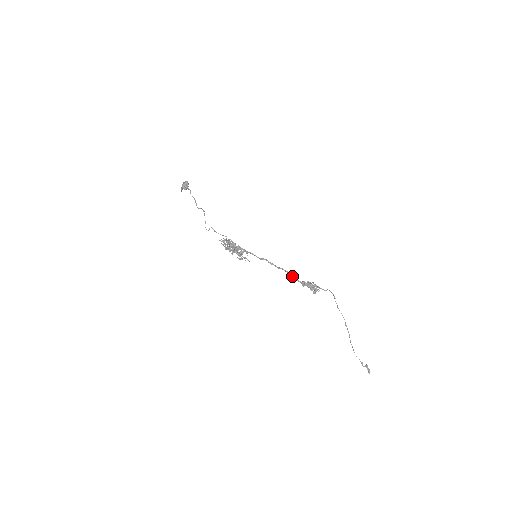
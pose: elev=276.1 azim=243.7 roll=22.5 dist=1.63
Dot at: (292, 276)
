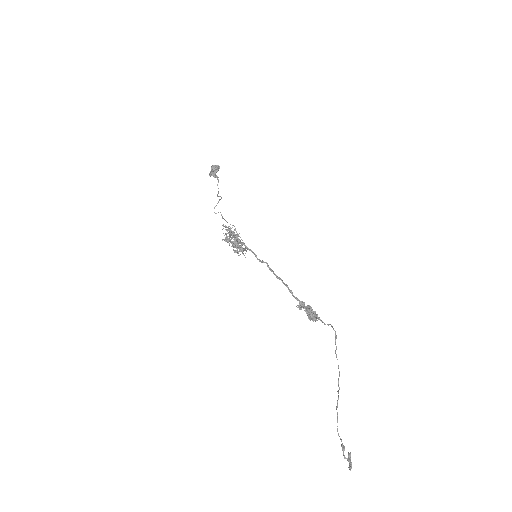
Dot at: (290, 290)
